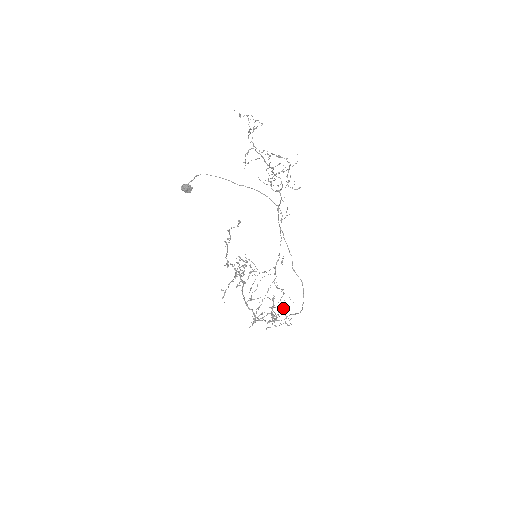
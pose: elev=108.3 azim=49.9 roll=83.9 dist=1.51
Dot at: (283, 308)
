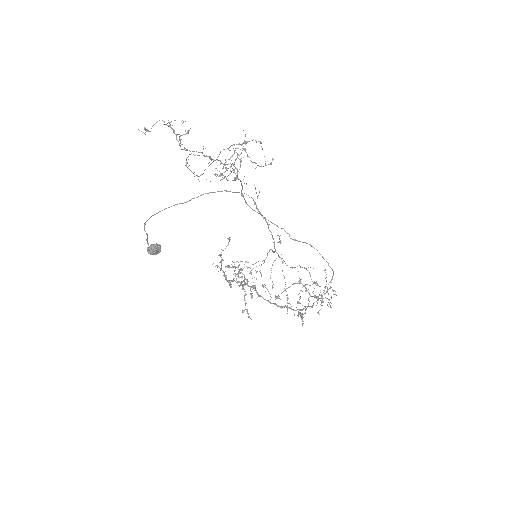
Dot at: (315, 282)
